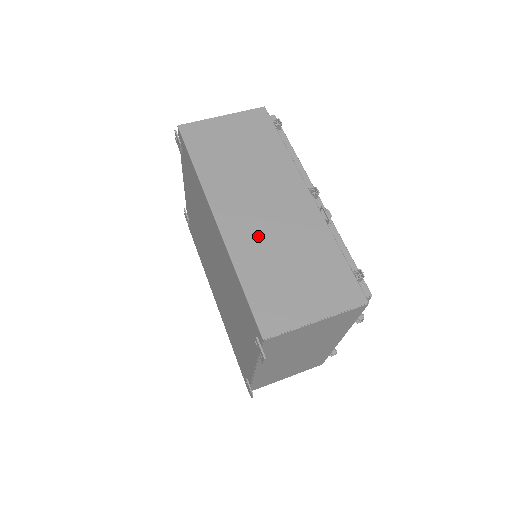
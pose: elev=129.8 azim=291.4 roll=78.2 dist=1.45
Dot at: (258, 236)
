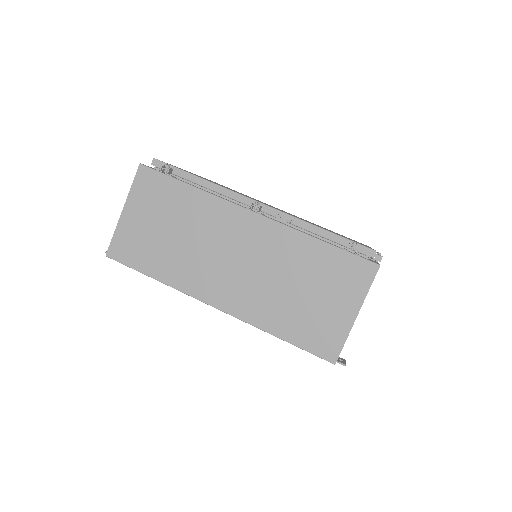
Dot at: (255, 291)
